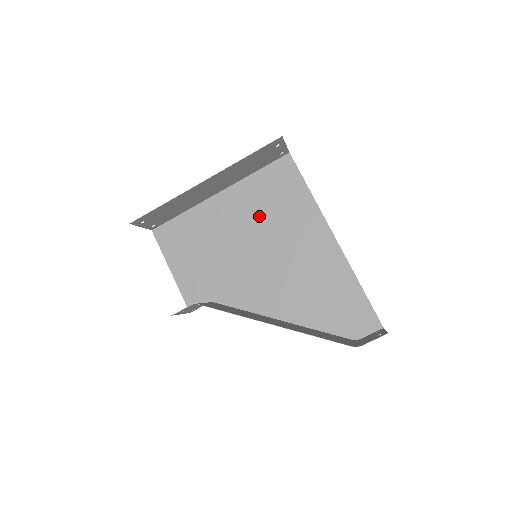
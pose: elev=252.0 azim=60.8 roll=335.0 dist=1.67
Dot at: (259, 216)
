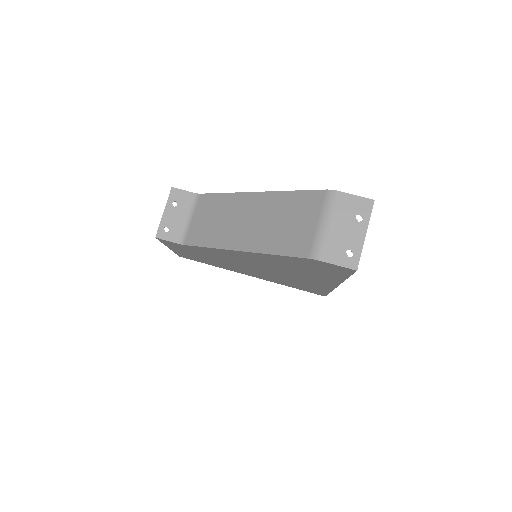
Dot at: (274, 277)
